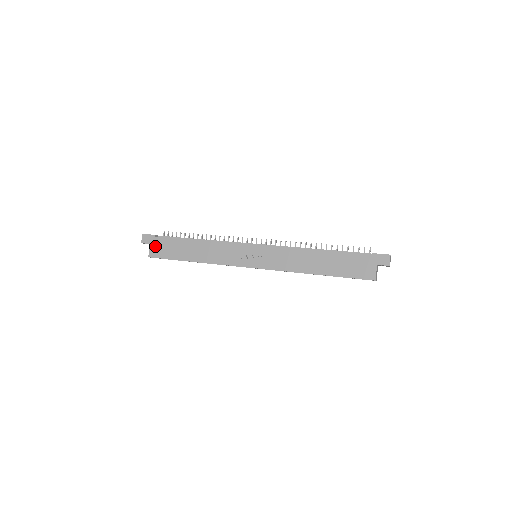
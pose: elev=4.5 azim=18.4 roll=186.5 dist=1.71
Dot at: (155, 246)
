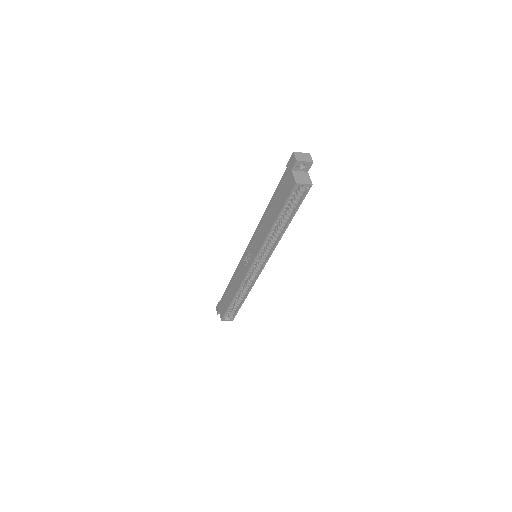
Dot at: (221, 309)
